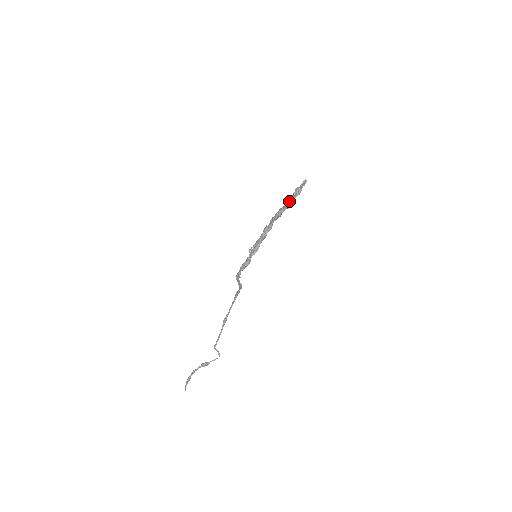
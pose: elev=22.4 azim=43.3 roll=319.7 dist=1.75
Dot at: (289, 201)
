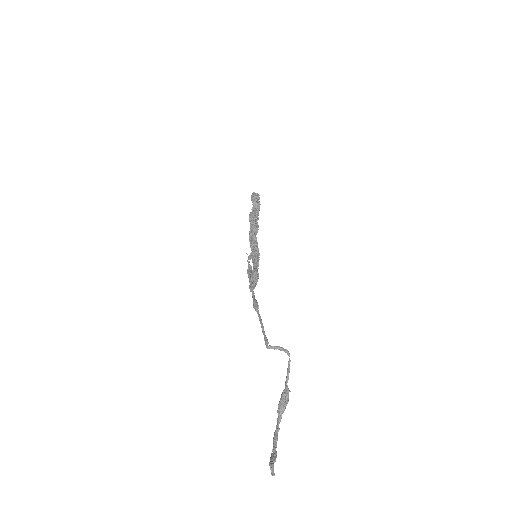
Dot at: (253, 209)
